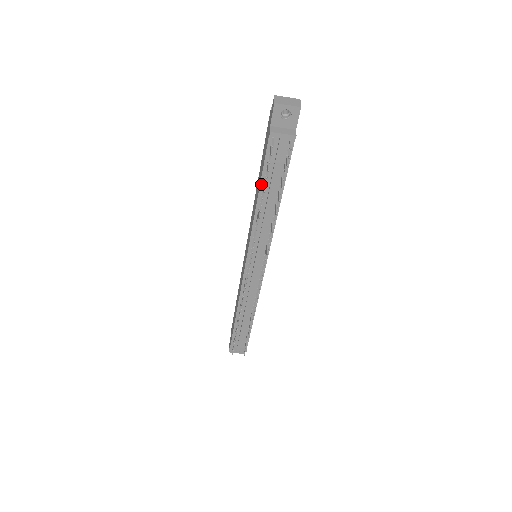
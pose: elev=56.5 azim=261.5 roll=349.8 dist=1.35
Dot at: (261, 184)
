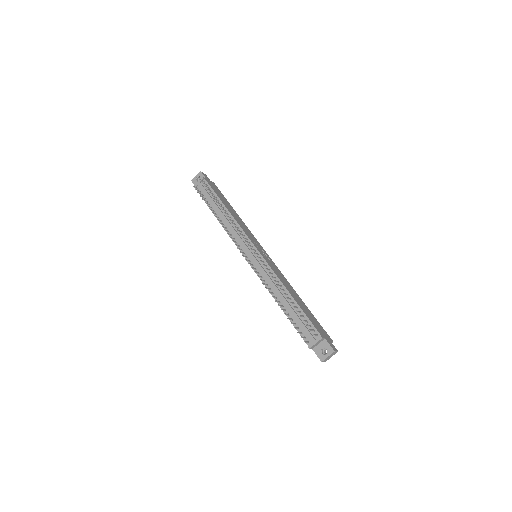
Dot at: occluded
